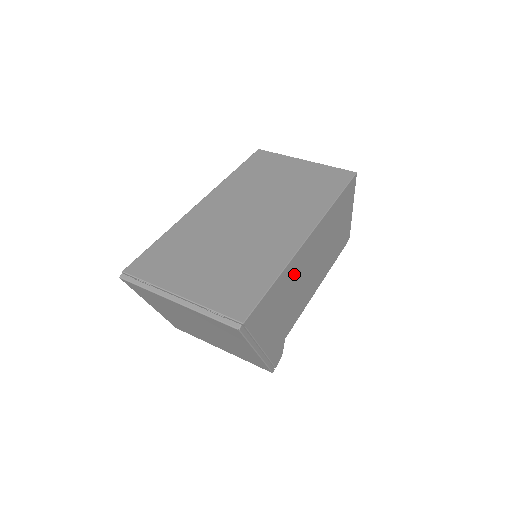
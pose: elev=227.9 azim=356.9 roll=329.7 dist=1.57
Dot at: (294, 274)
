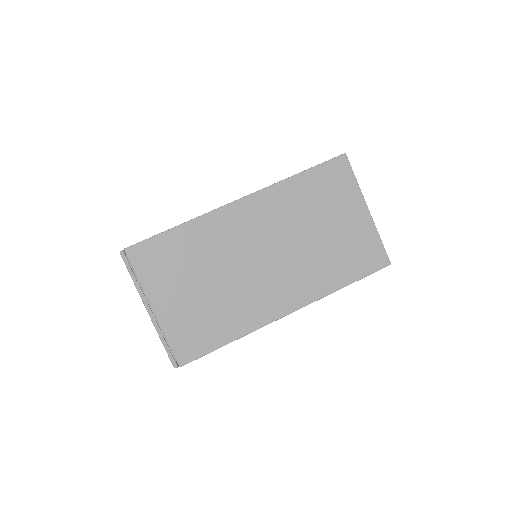
Dot at: occluded
